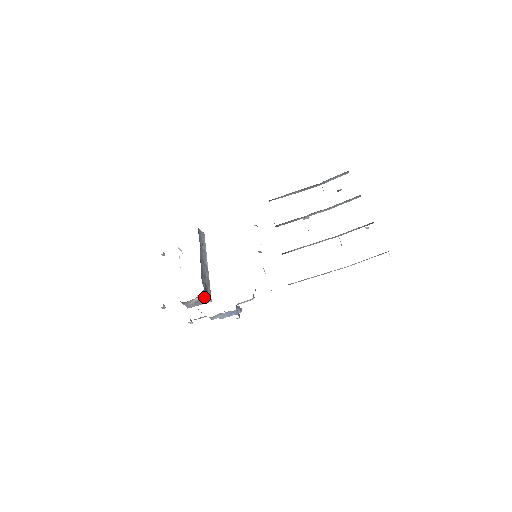
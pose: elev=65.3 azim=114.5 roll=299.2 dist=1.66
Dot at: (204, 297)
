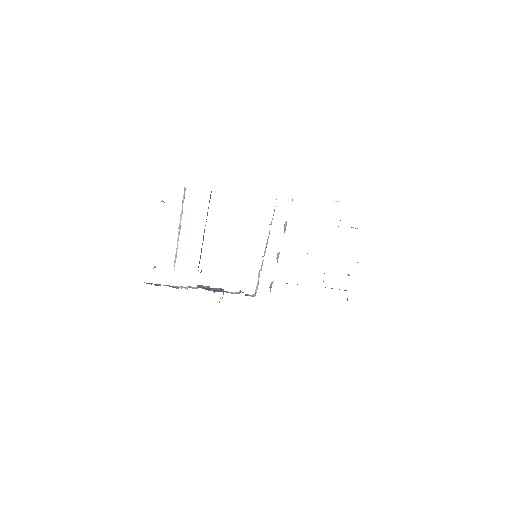
Dot at: occluded
